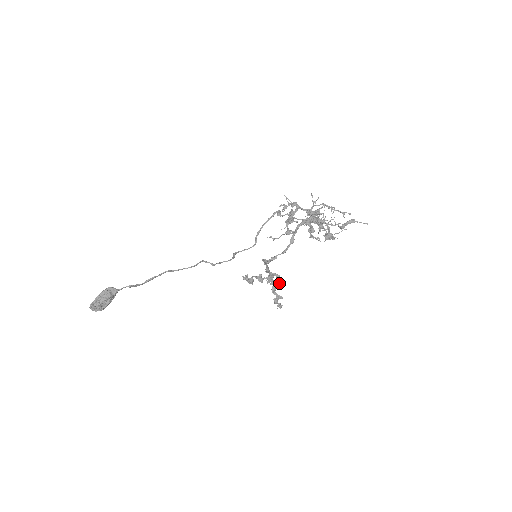
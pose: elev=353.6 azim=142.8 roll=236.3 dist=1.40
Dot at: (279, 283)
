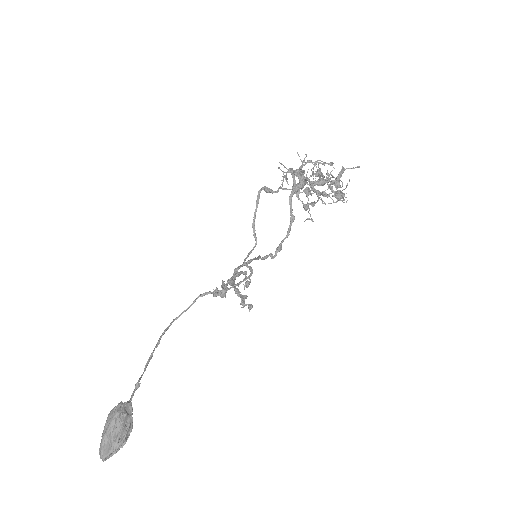
Dot at: (250, 280)
